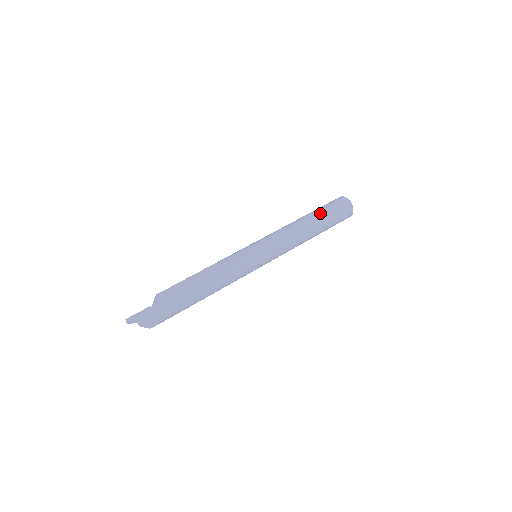
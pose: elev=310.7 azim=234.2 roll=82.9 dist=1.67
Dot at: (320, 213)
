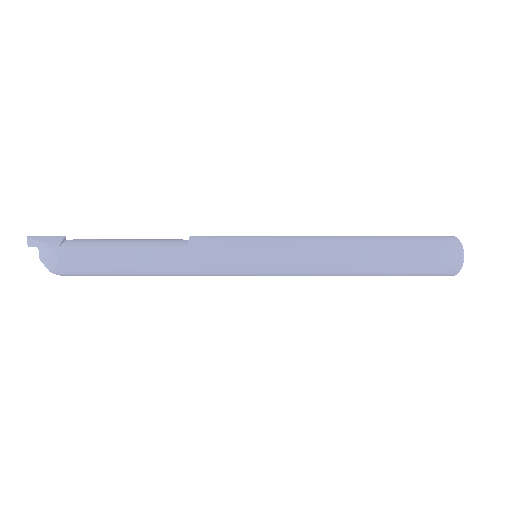
Dot at: (391, 236)
